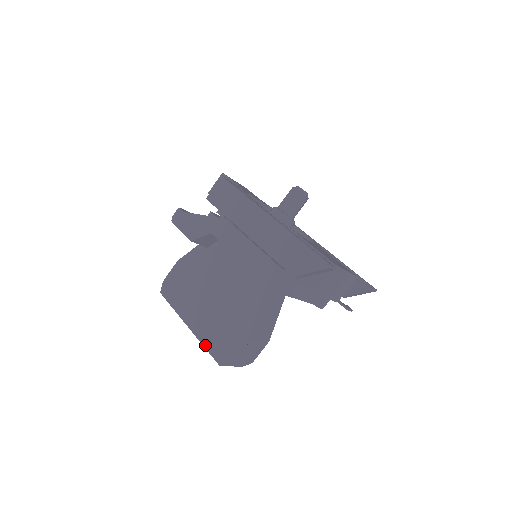
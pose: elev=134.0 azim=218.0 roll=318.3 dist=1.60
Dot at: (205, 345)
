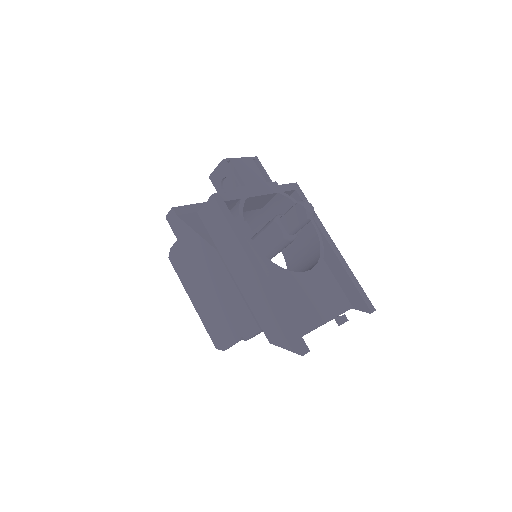
Dot at: (205, 326)
